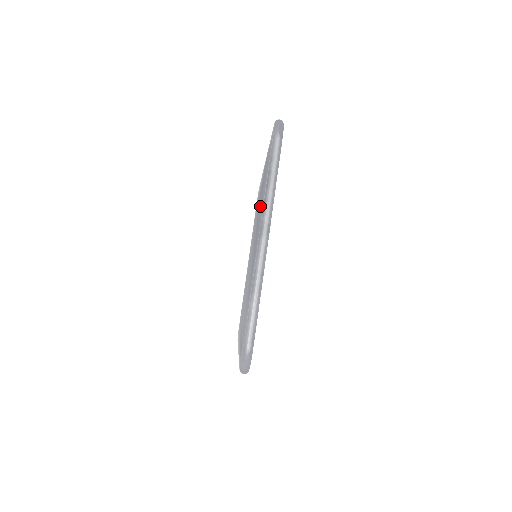
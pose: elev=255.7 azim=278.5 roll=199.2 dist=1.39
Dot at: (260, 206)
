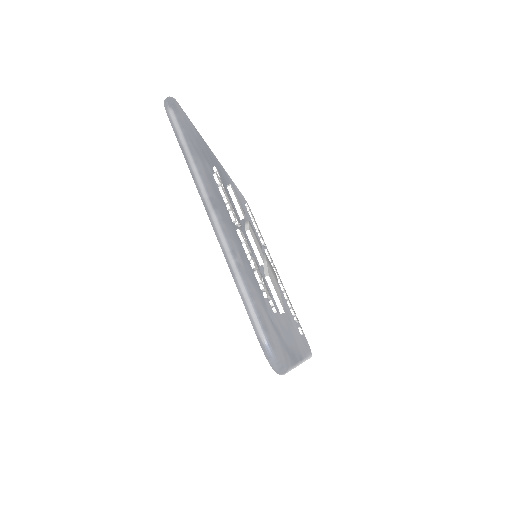
Dot at: occluded
